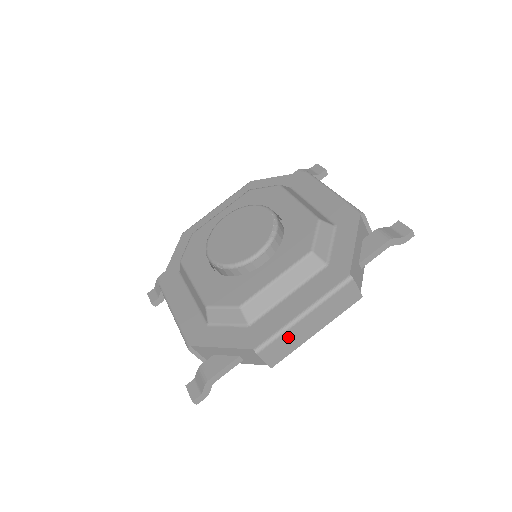
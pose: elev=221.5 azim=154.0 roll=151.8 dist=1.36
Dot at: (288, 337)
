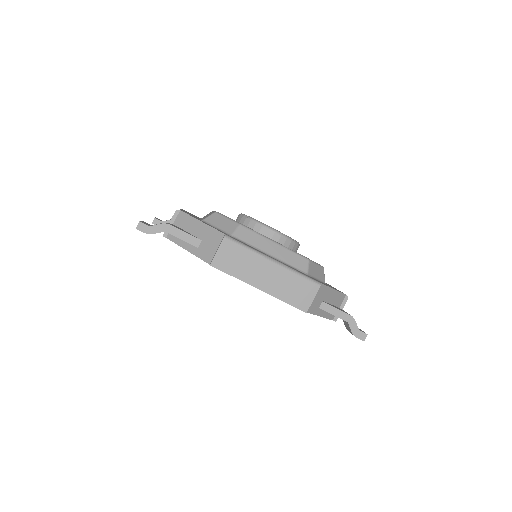
Dot at: (248, 260)
